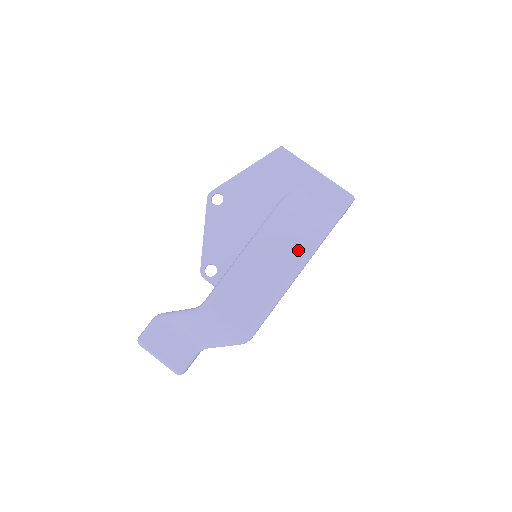
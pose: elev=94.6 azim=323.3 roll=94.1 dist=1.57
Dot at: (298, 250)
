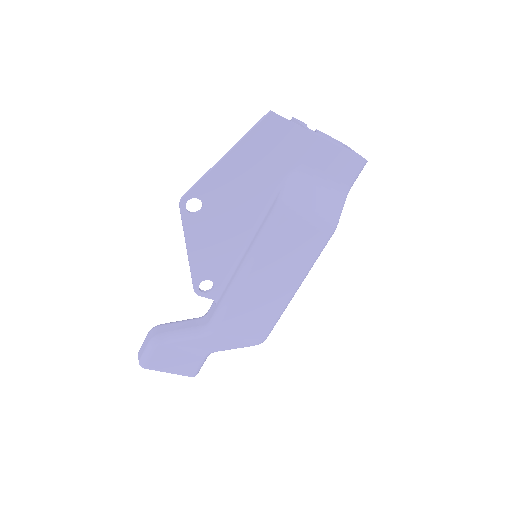
Dot at: (310, 249)
